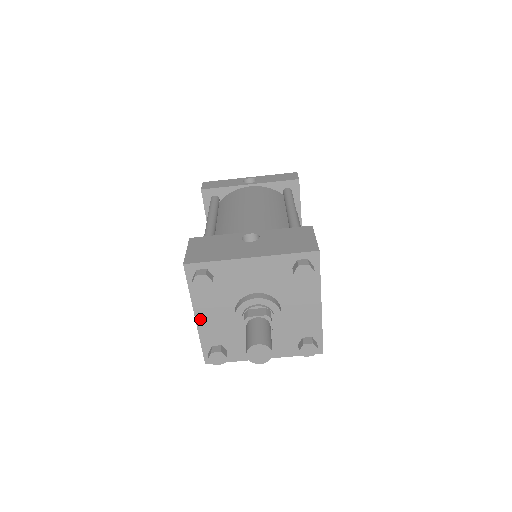
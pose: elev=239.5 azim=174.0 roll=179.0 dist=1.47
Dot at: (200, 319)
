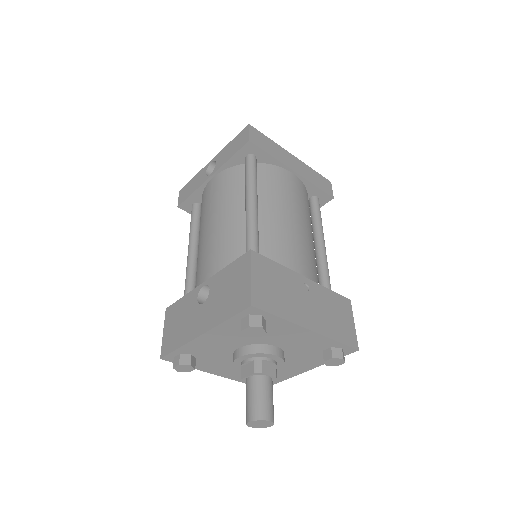
Dot at: (221, 374)
